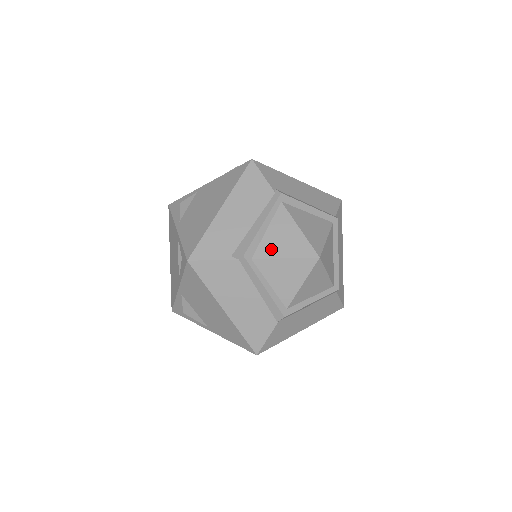
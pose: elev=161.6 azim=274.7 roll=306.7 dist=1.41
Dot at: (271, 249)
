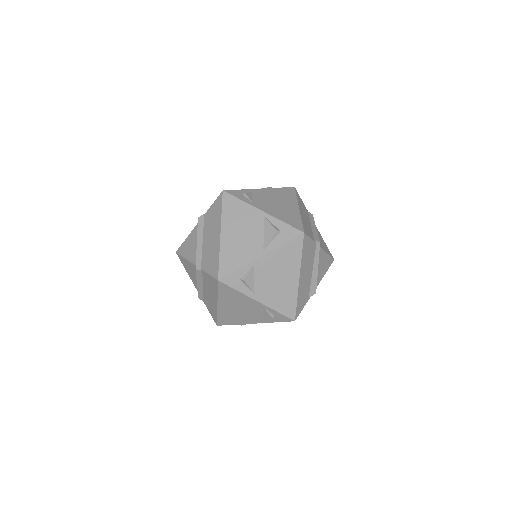
Dot at: (320, 276)
